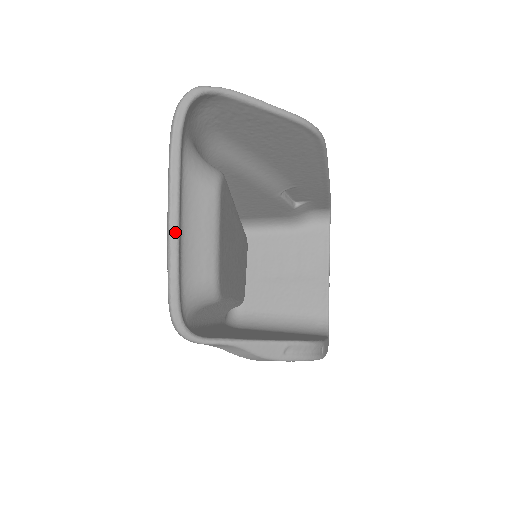
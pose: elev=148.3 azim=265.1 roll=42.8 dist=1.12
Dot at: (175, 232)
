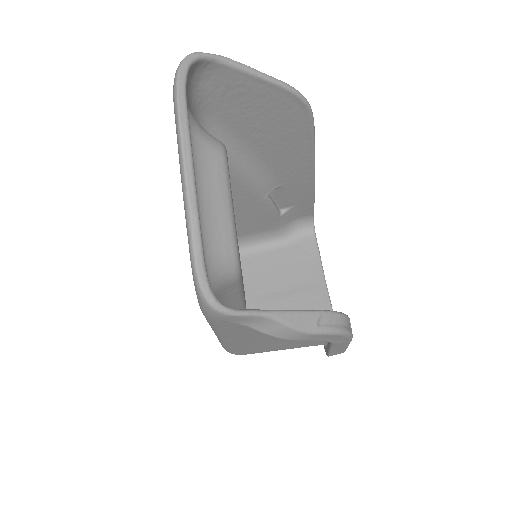
Dot at: (192, 188)
